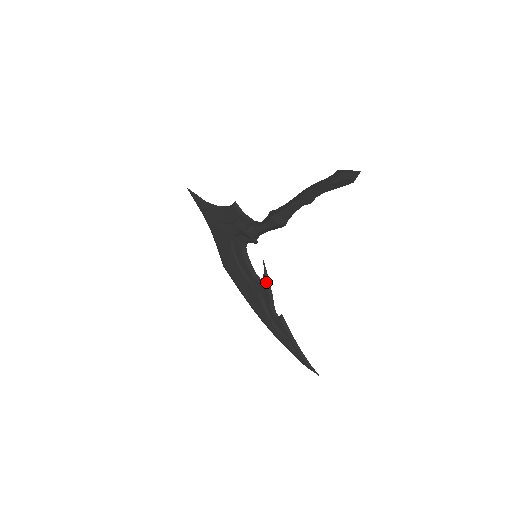
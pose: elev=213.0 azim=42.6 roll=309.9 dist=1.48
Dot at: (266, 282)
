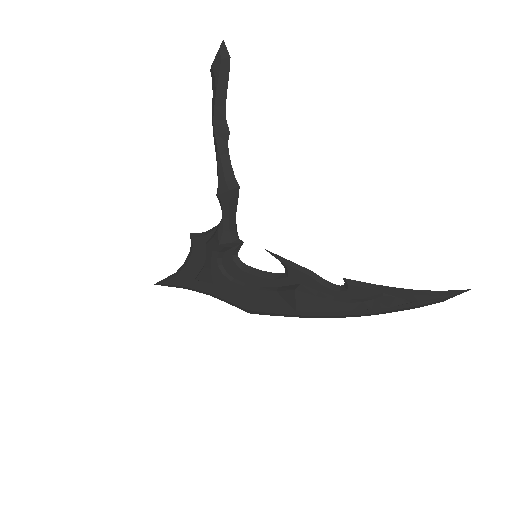
Dot at: (290, 266)
